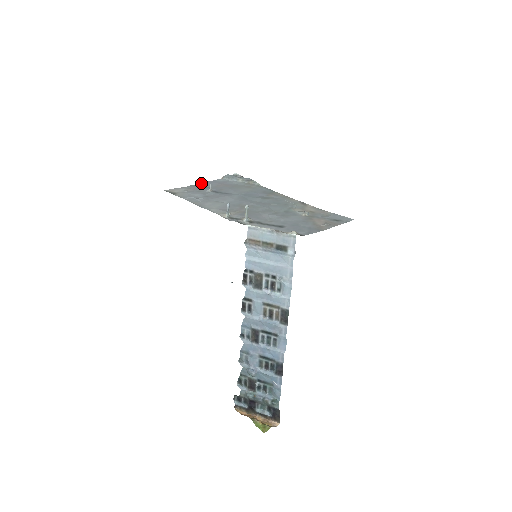
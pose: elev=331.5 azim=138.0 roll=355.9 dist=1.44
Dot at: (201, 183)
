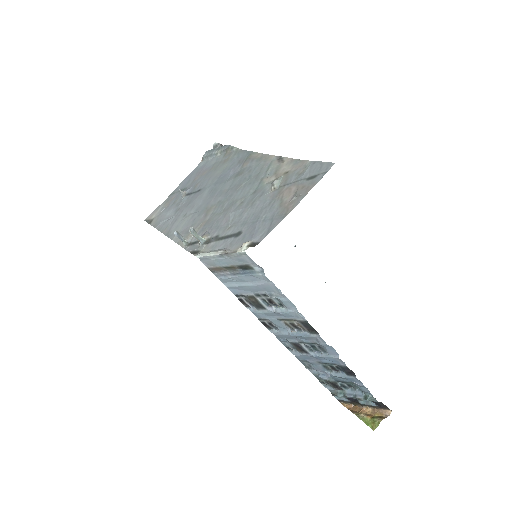
Dot at: (180, 184)
